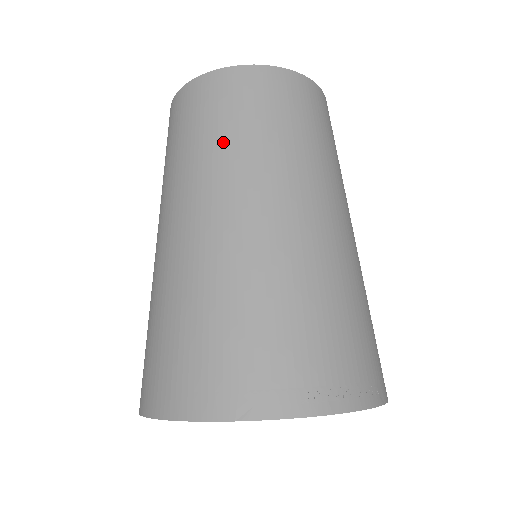
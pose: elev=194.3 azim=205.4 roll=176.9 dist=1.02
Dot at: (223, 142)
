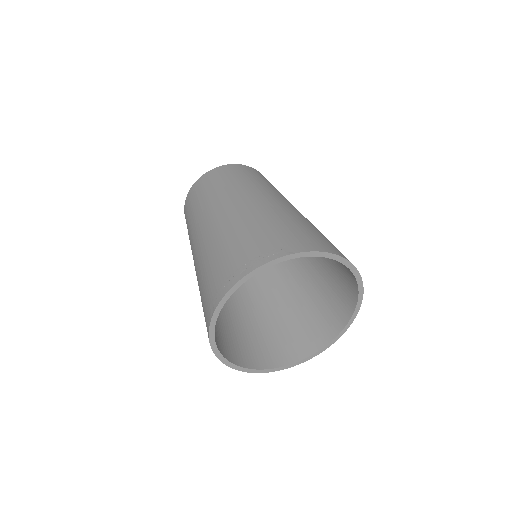
Dot at: (190, 227)
